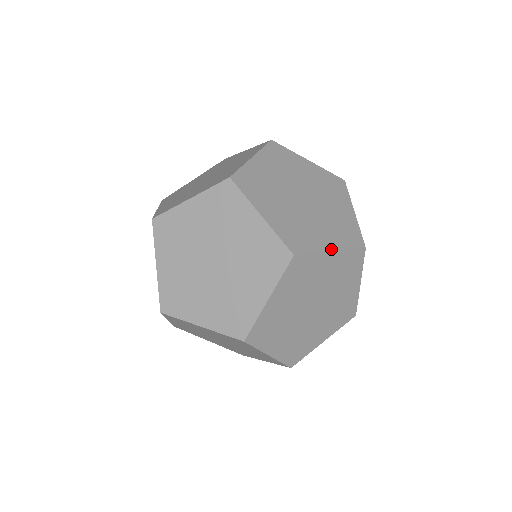
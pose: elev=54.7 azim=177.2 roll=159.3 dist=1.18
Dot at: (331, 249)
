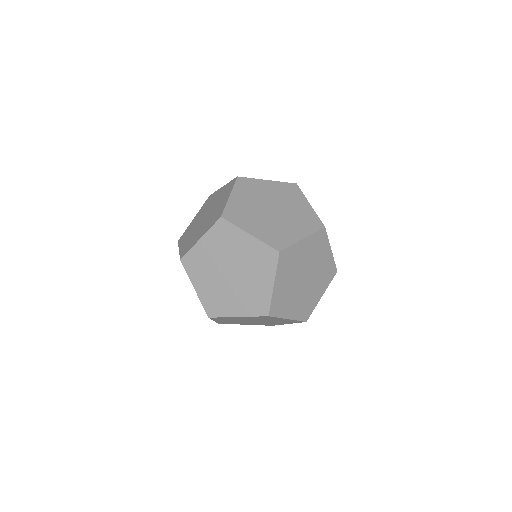
Dot at: occluded
